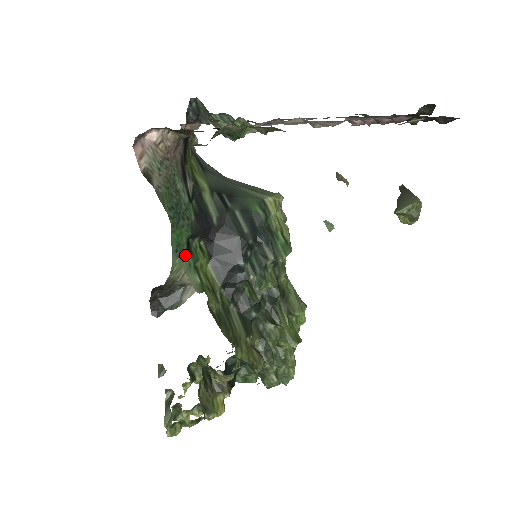
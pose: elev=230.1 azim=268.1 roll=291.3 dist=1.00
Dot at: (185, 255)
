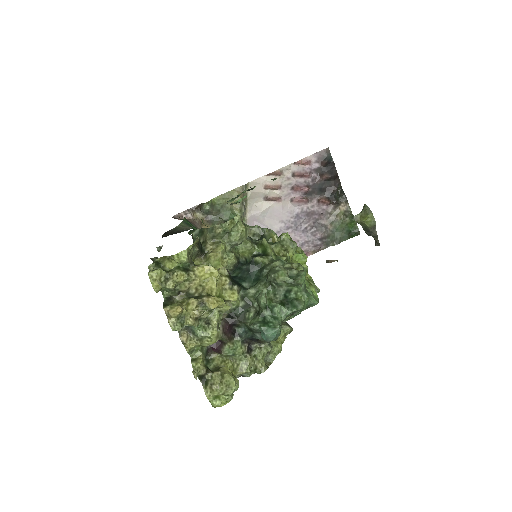
Dot at: occluded
